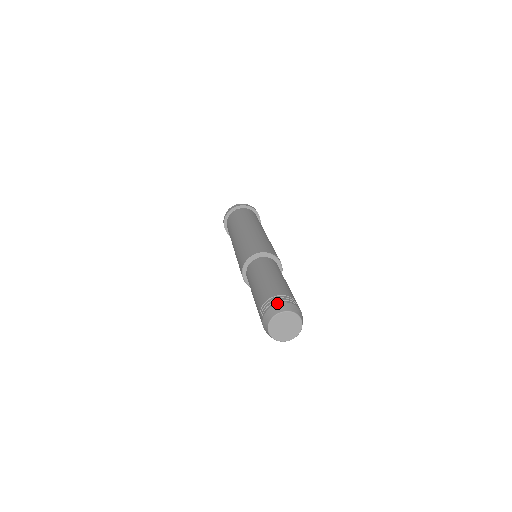
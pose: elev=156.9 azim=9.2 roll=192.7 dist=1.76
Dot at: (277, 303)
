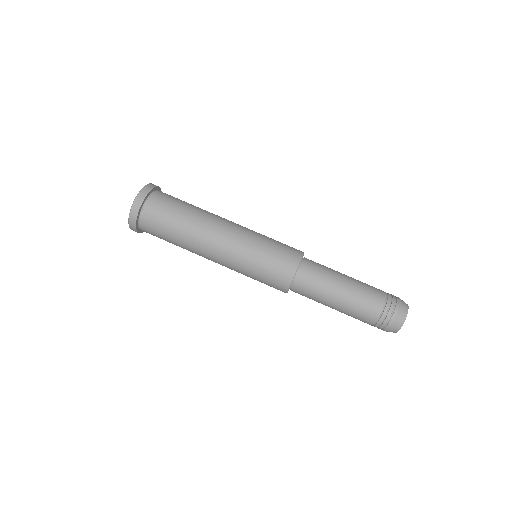
Dot at: (399, 304)
